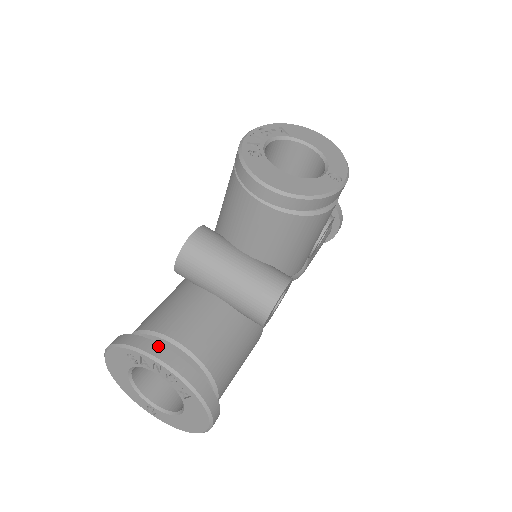
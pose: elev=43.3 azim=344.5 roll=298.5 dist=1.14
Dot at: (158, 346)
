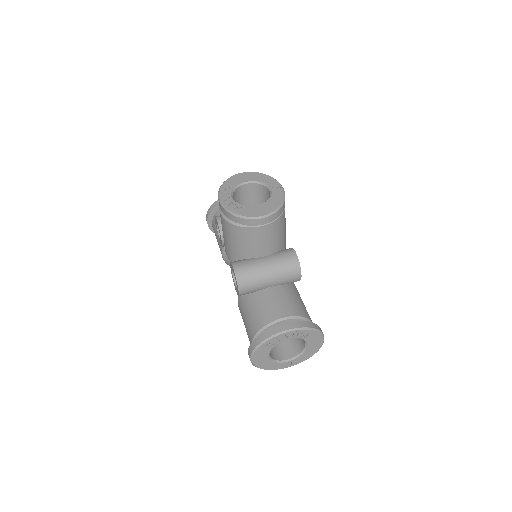
Dot at: (277, 327)
